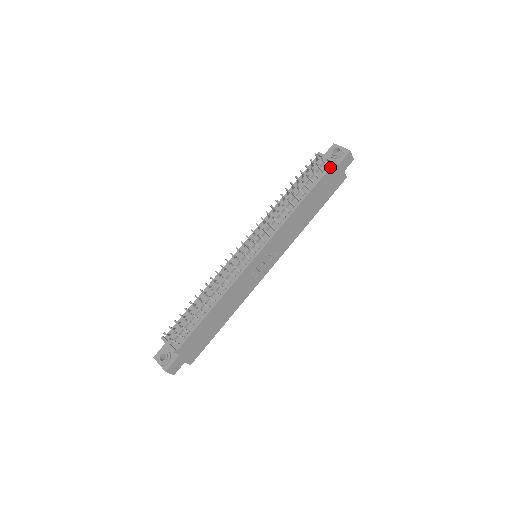
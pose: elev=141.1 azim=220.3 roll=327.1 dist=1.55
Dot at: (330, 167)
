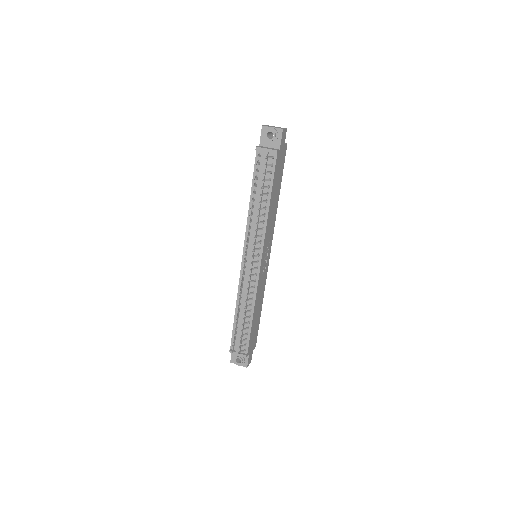
Dot at: (276, 158)
